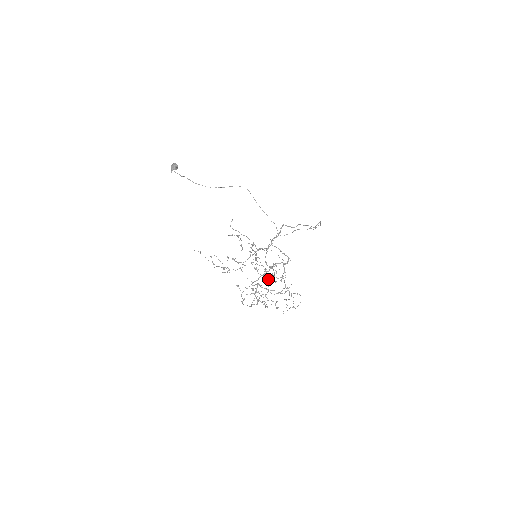
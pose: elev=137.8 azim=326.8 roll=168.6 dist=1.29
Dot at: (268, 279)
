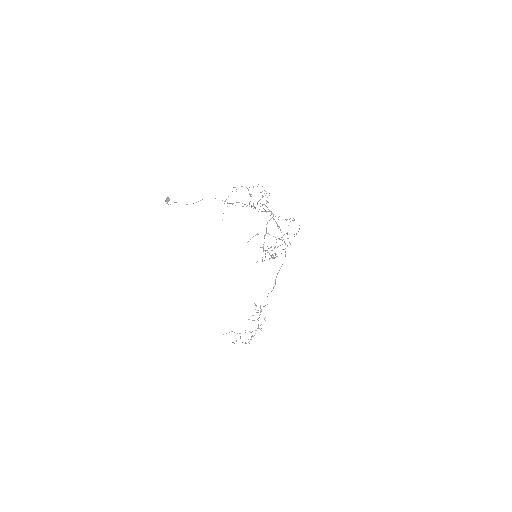
Dot at: occluded
